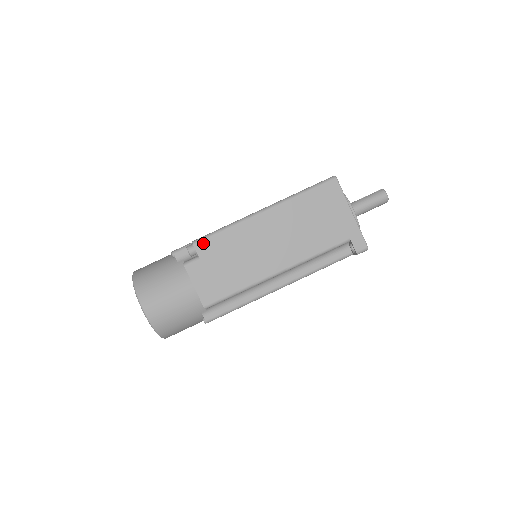
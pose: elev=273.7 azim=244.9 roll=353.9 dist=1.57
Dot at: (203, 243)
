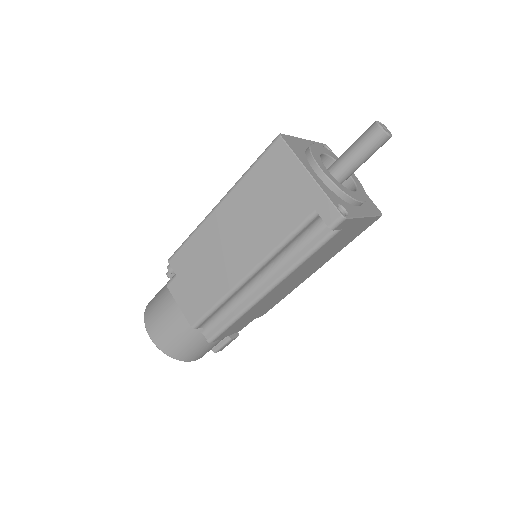
Dot at: (175, 258)
